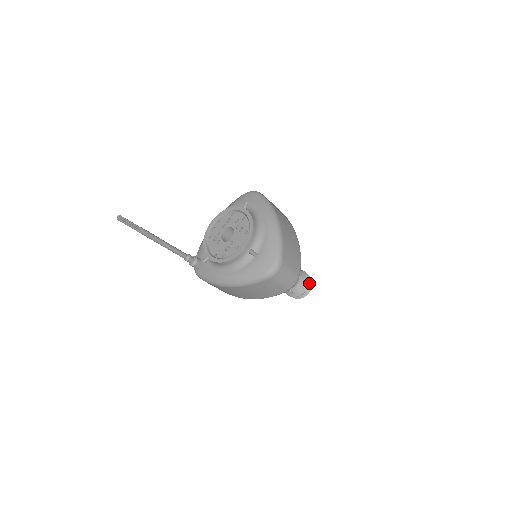
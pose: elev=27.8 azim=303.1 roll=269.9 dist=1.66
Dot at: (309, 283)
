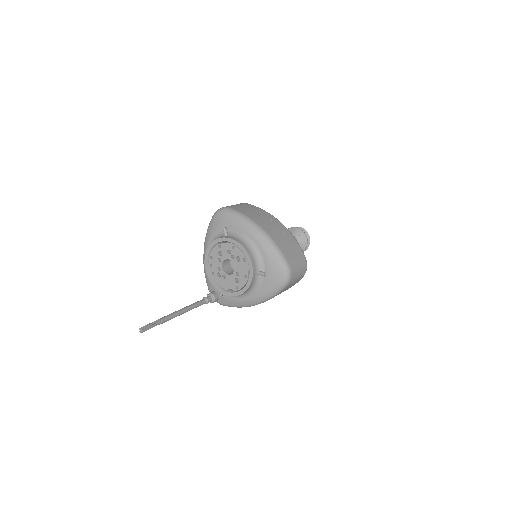
Dot at: occluded
